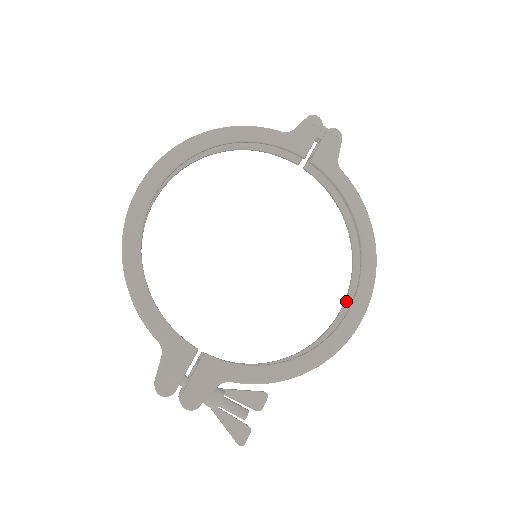
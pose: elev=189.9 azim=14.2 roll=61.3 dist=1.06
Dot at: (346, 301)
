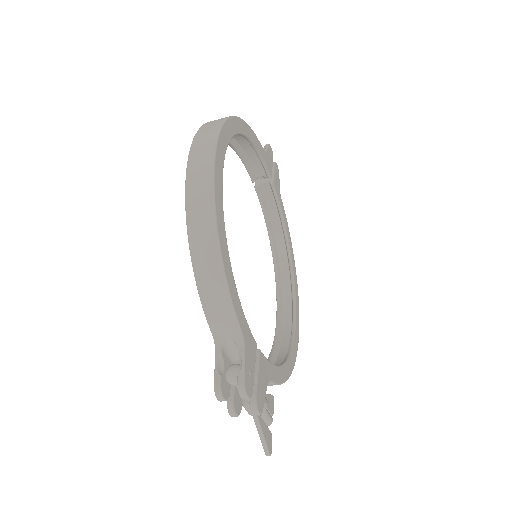
Dot at: (280, 314)
